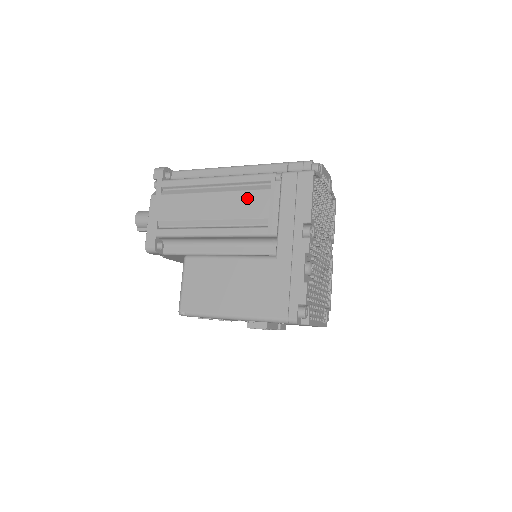
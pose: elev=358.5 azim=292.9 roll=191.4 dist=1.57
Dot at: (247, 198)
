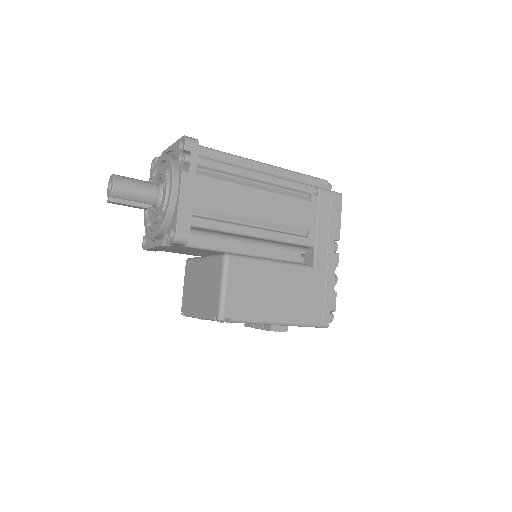
Dot at: (291, 205)
